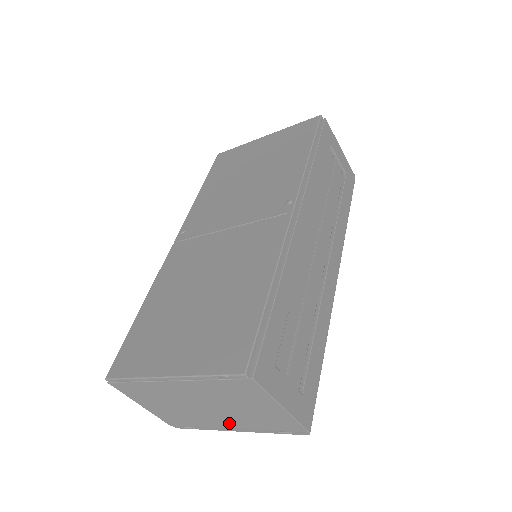
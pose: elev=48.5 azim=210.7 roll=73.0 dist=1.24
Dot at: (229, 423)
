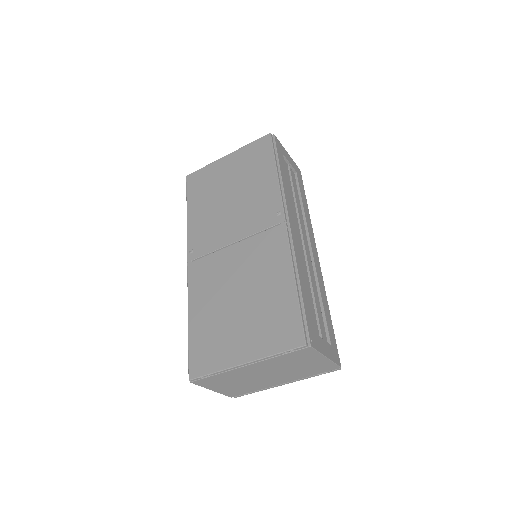
Dot at: (282, 380)
